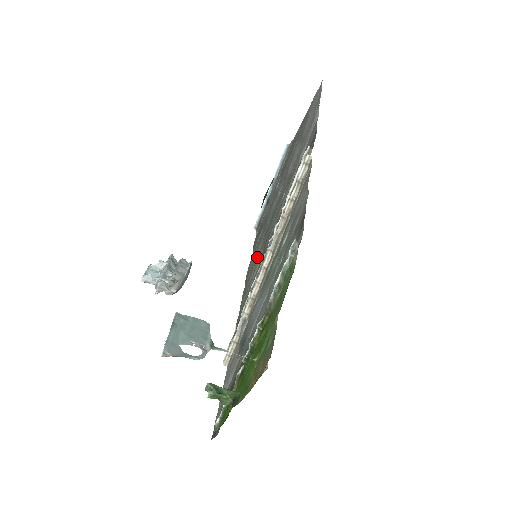
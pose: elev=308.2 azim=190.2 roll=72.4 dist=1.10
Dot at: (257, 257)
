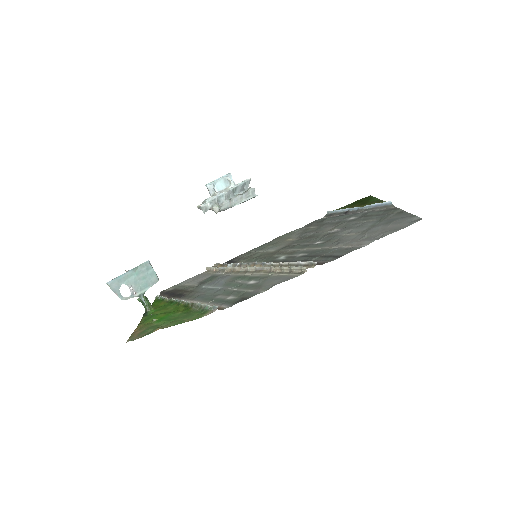
Dot at: (284, 242)
